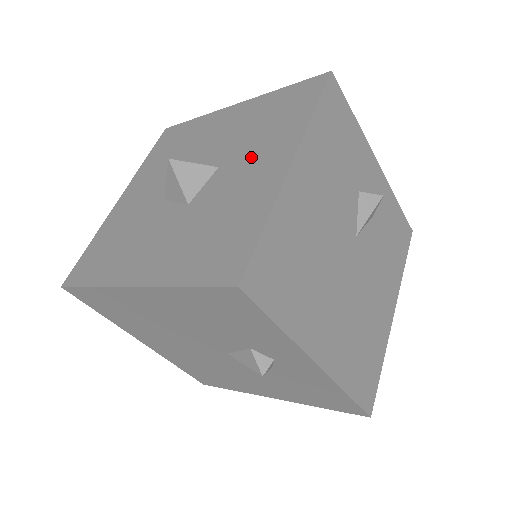
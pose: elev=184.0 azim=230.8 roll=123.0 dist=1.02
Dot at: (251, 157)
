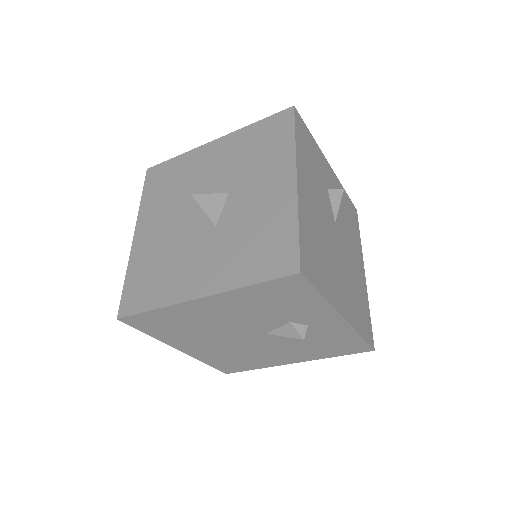
Dot at: (256, 180)
